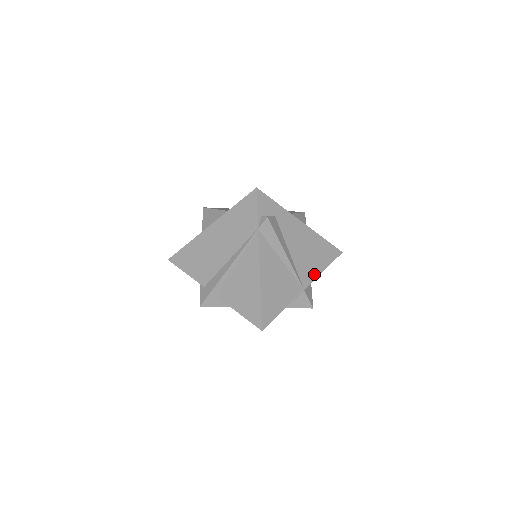
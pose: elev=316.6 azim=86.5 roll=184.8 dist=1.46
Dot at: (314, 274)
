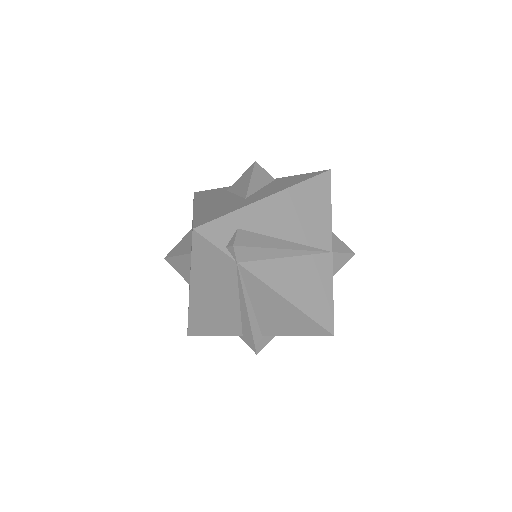
Dot at: (326, 226)
